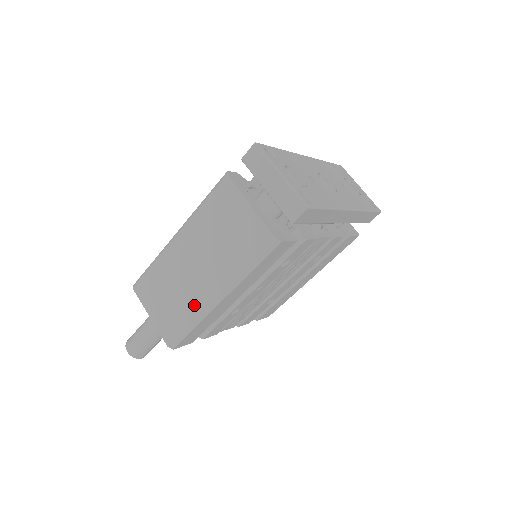
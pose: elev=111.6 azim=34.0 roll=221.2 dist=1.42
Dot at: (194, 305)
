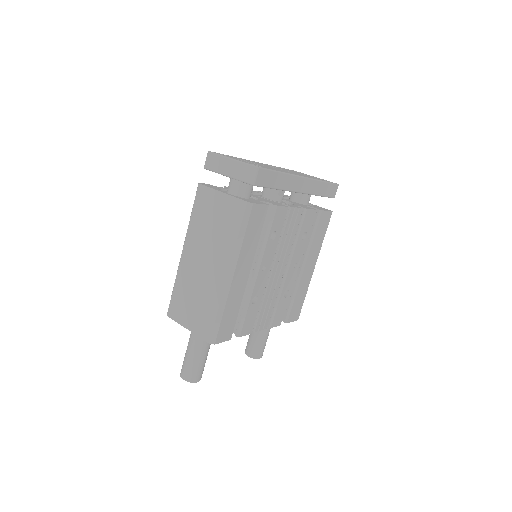
Dot at: (215, 294)
